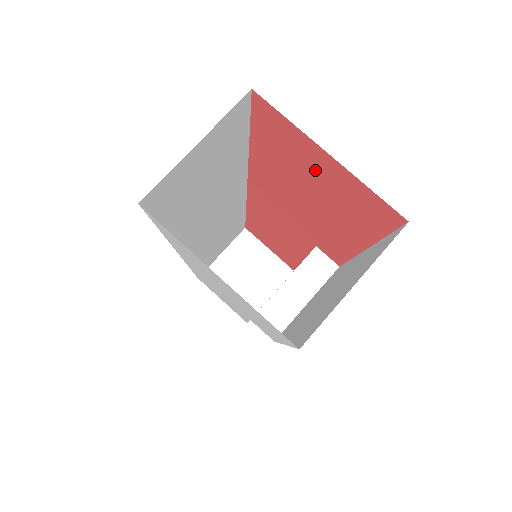
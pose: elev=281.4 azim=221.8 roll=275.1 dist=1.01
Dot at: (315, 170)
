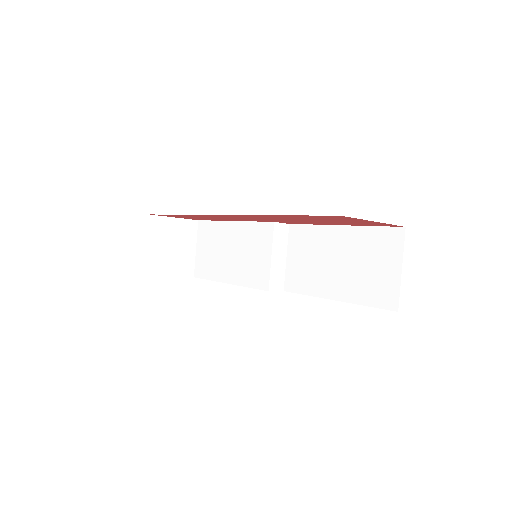
Dot at: (348, 221)
